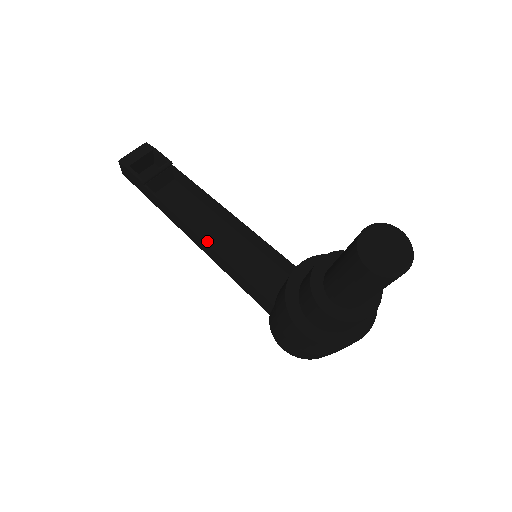
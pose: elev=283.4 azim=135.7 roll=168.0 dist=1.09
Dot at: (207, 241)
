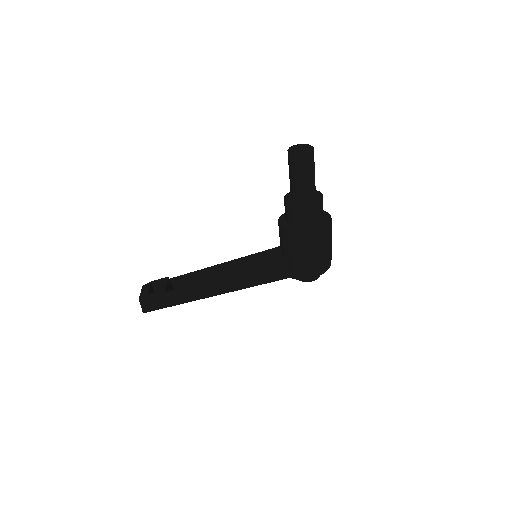
Dot at: (227, 275)
